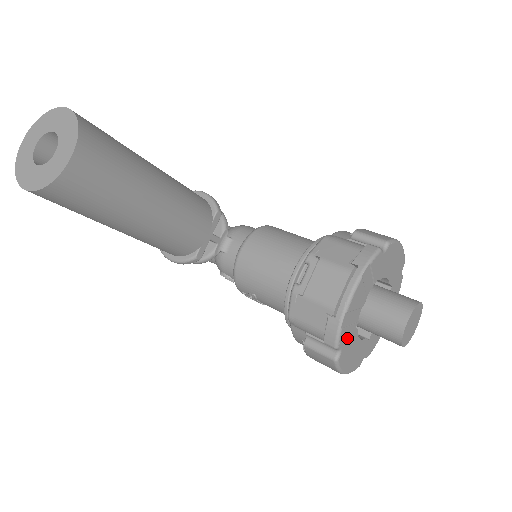
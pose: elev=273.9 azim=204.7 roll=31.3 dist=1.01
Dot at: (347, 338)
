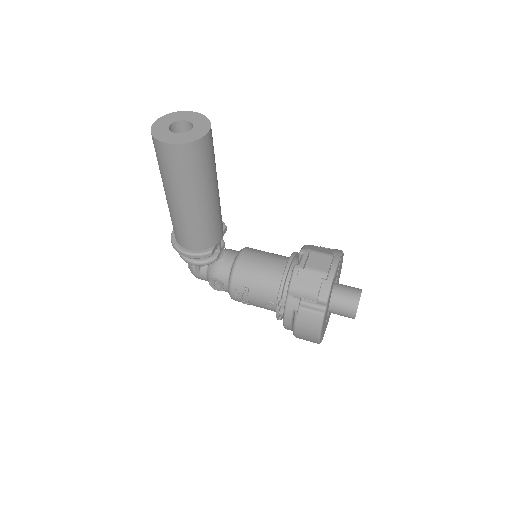
Dot at: occluded
